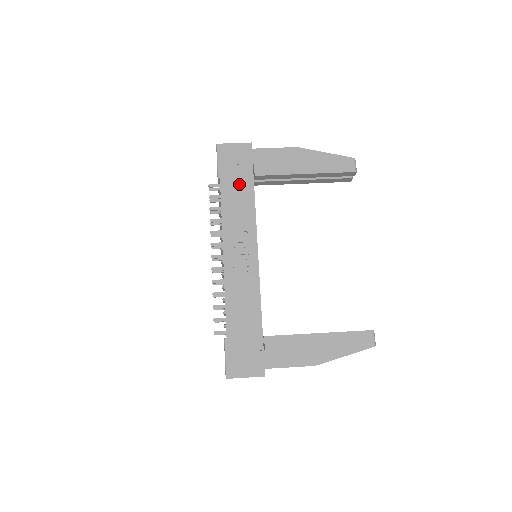
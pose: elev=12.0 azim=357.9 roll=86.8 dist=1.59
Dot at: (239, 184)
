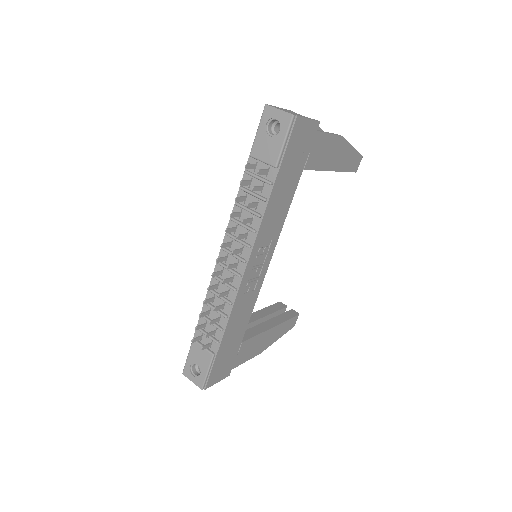
Dot at: (290, 180)
